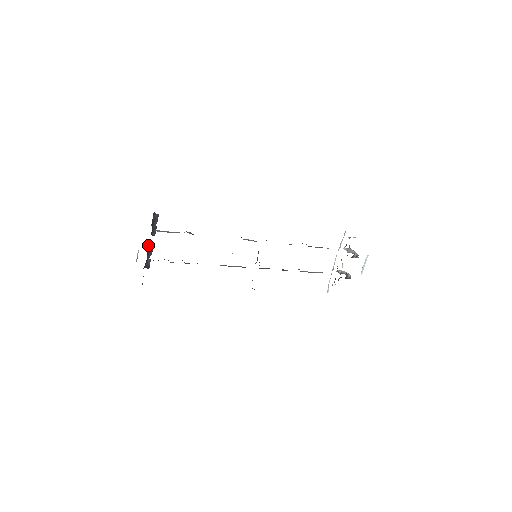
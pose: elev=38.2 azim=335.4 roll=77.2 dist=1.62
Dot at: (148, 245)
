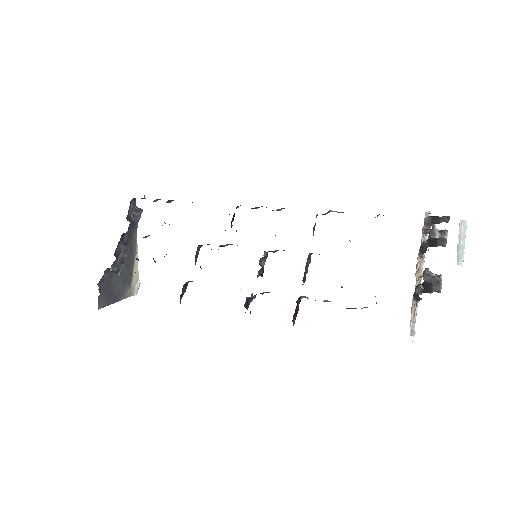
Dot at: (122, 242)
